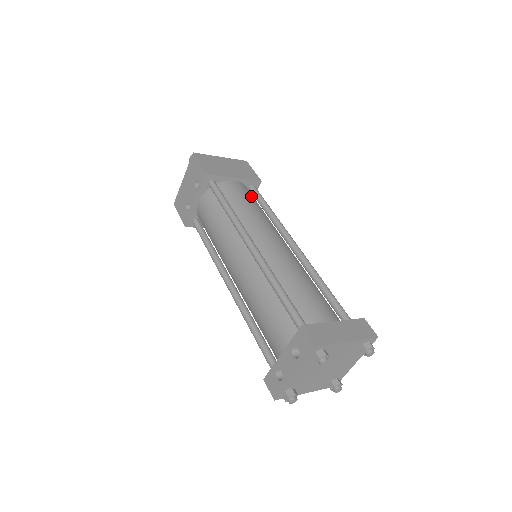
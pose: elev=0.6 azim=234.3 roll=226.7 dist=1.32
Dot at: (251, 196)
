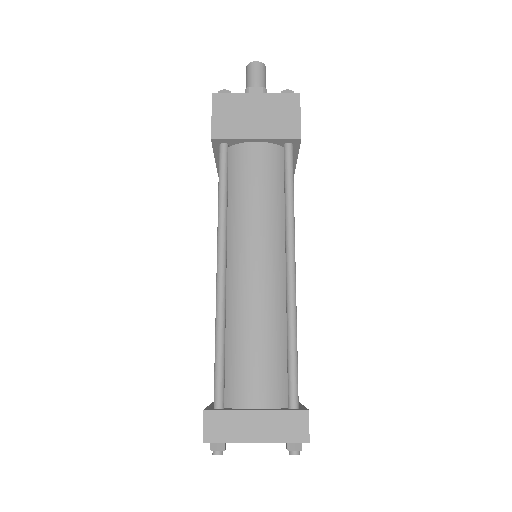
Dot at: (270, 170)
